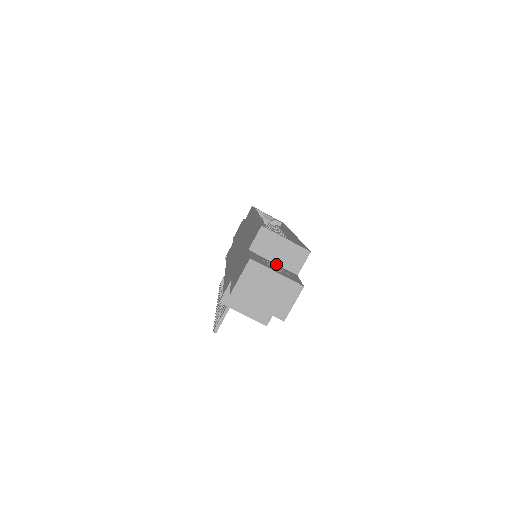
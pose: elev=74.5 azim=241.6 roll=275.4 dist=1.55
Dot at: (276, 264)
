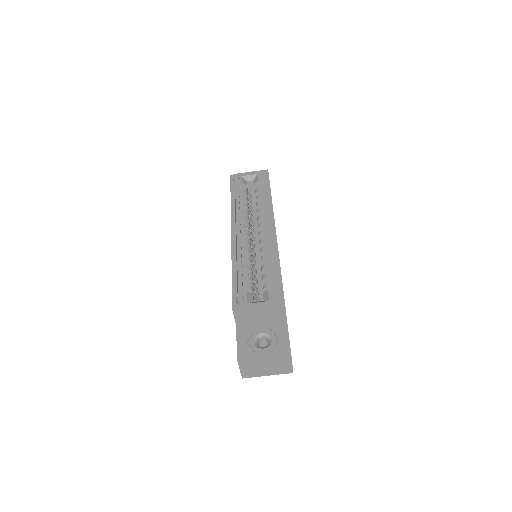
Dot at: (264, 322)
